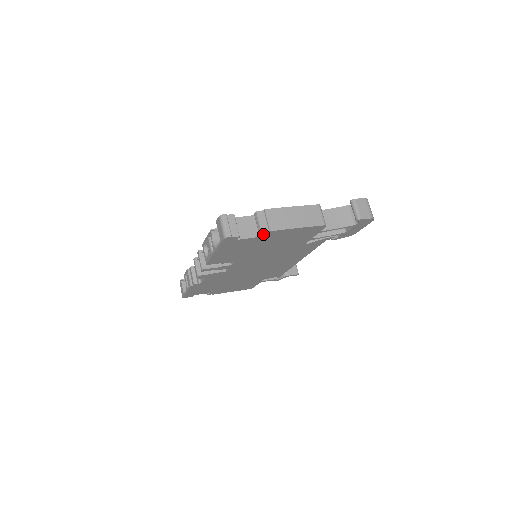
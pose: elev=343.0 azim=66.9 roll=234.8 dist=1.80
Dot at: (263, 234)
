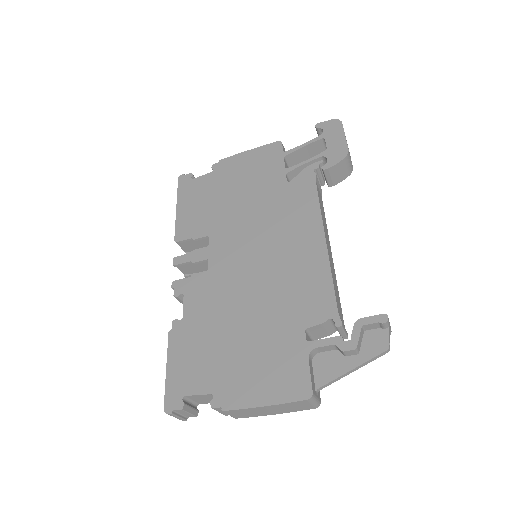
Dot at: (215, 167)
